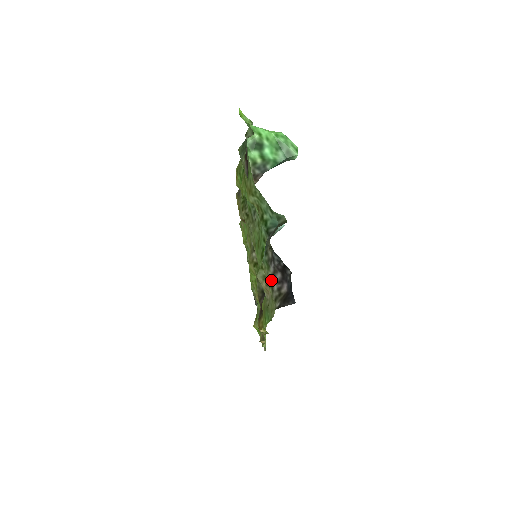
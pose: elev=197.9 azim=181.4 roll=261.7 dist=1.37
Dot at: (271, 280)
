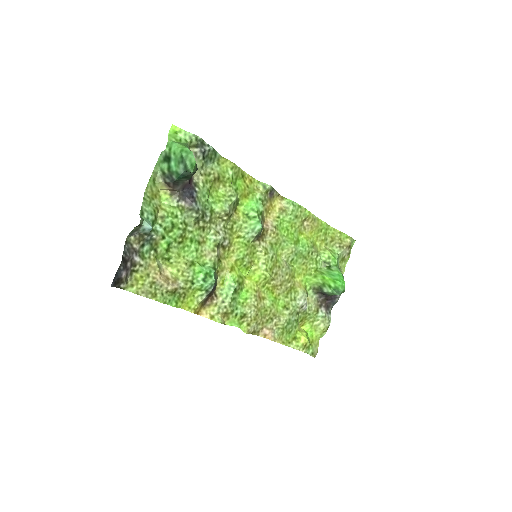
Dot at: (134, 267)
